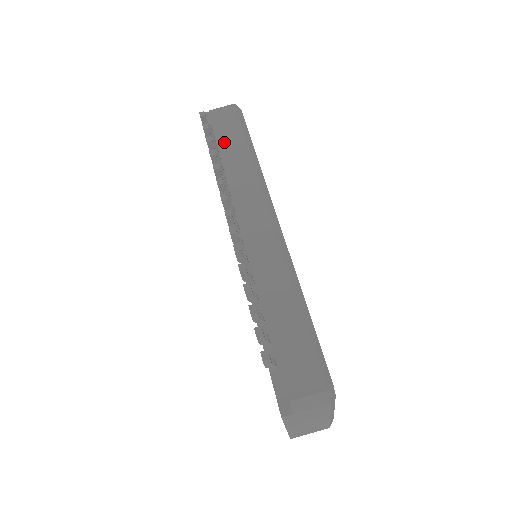
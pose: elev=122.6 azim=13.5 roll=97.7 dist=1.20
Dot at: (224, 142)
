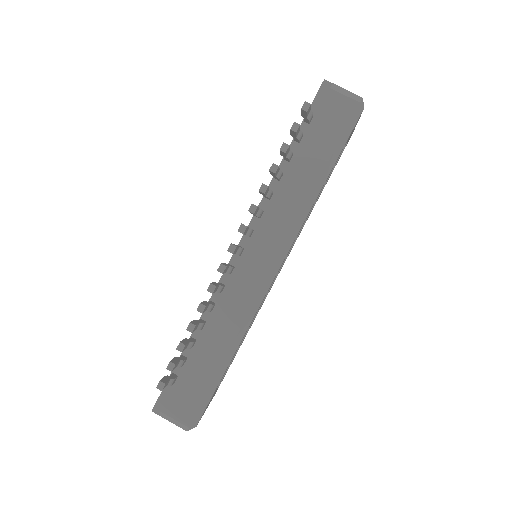
Dot at: (307, 146)
